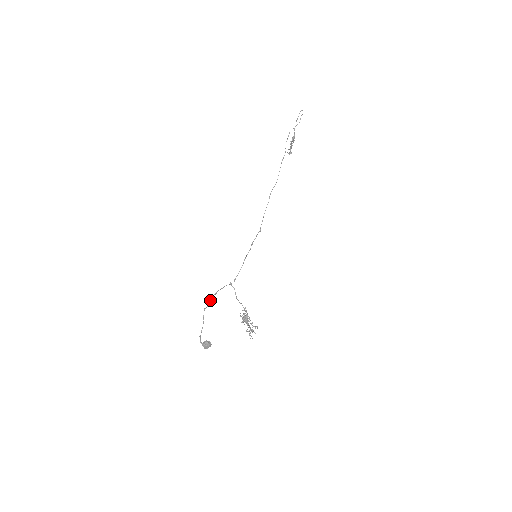
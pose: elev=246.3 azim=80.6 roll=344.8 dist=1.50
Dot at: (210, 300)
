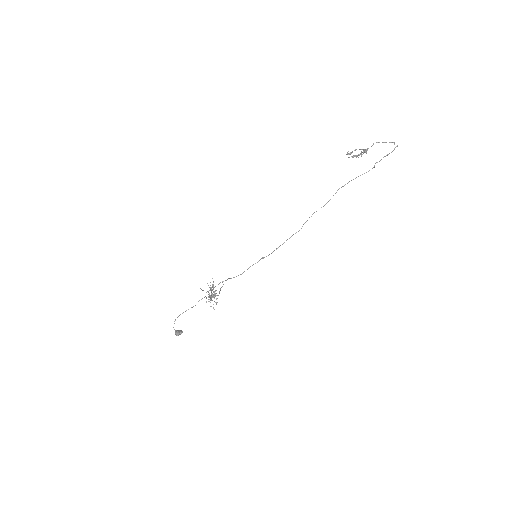
Dot at: (201, 299)
